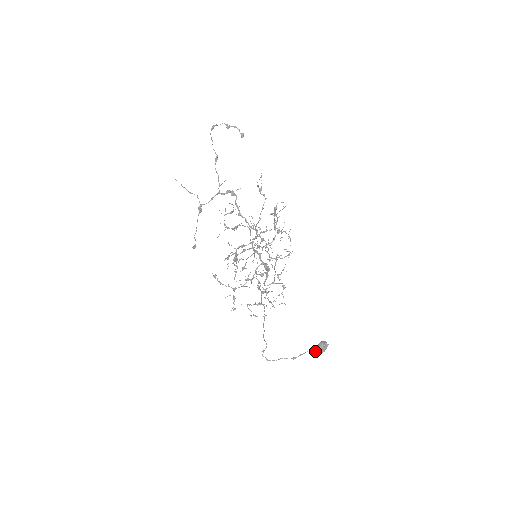
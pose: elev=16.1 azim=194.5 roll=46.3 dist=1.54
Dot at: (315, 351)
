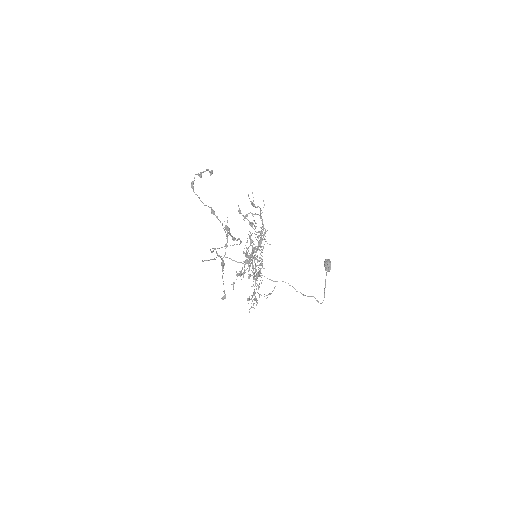
Dot at: occluded
